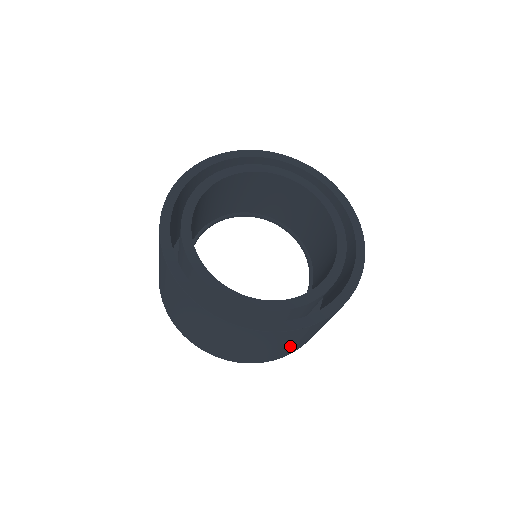
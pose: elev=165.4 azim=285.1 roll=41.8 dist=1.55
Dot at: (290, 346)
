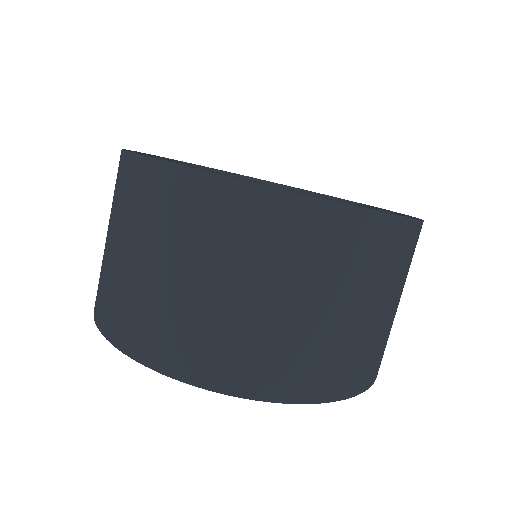
Dot at: (392, 315)
